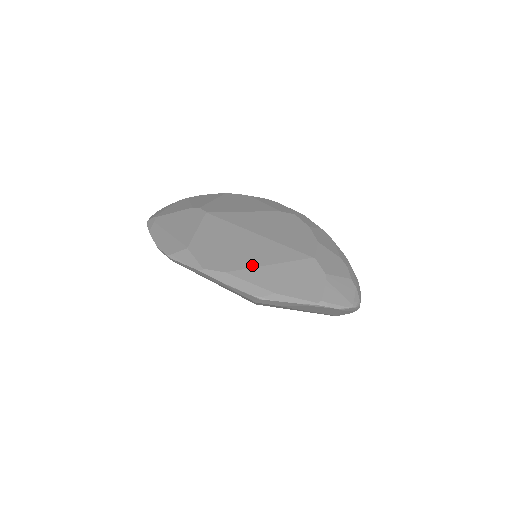
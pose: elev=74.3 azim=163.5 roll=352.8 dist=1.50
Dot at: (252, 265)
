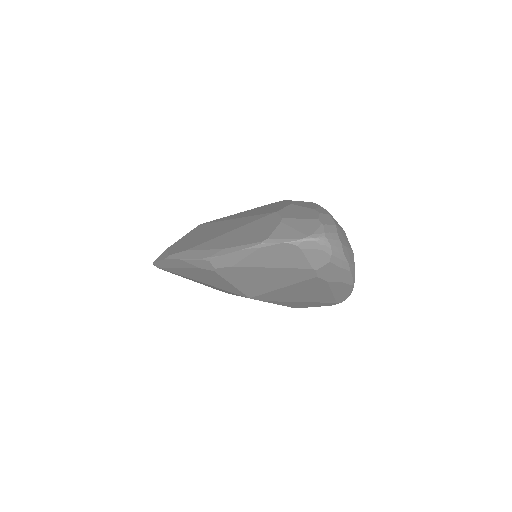
Dot at: (213, 238)
